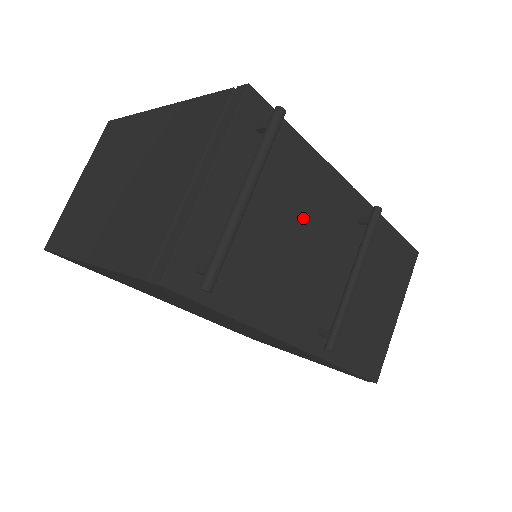
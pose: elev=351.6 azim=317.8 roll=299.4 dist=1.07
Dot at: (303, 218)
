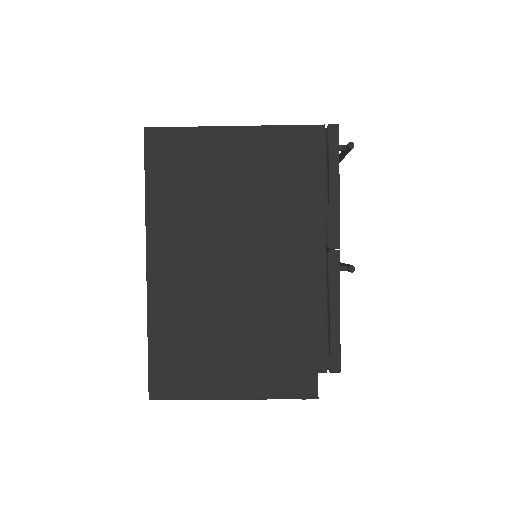
Dot at: occluded
